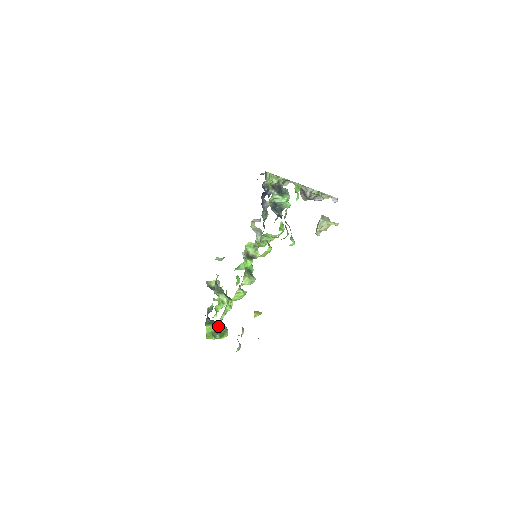
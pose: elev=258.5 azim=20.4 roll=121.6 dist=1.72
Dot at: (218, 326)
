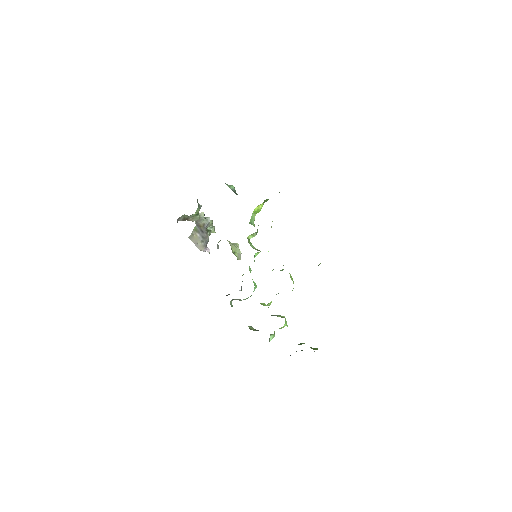
Dot at: (301, 350)
